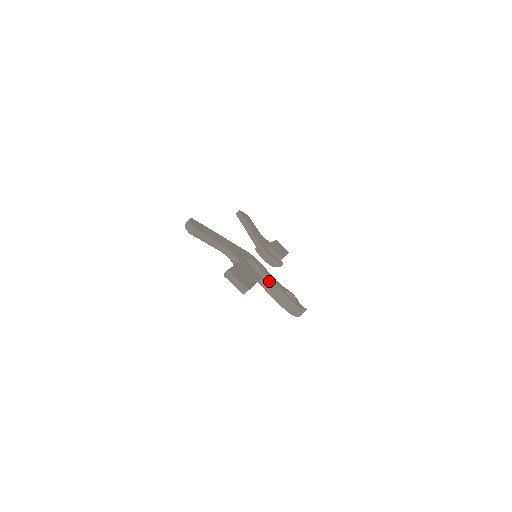
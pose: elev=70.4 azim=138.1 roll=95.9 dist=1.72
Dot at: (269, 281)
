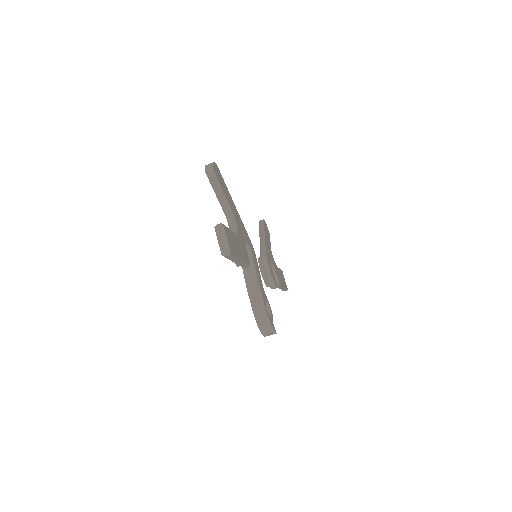
Dot at: (255, 278)
